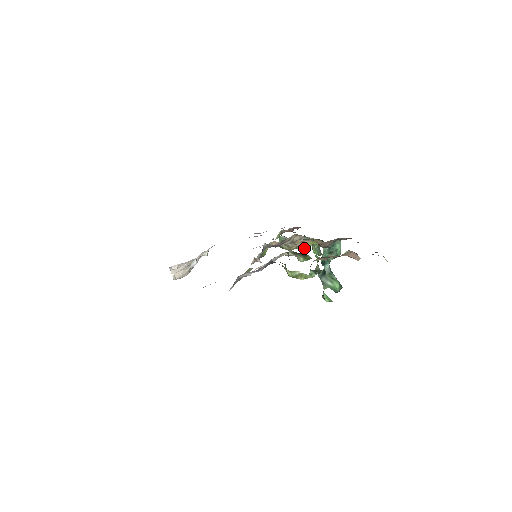
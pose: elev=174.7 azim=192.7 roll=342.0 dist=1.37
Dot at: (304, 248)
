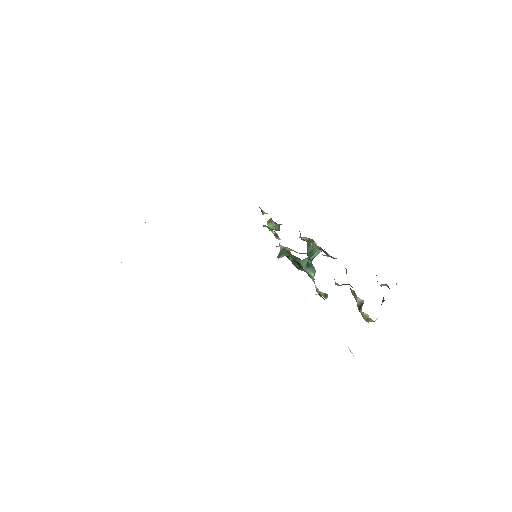
Dot at: occluded
